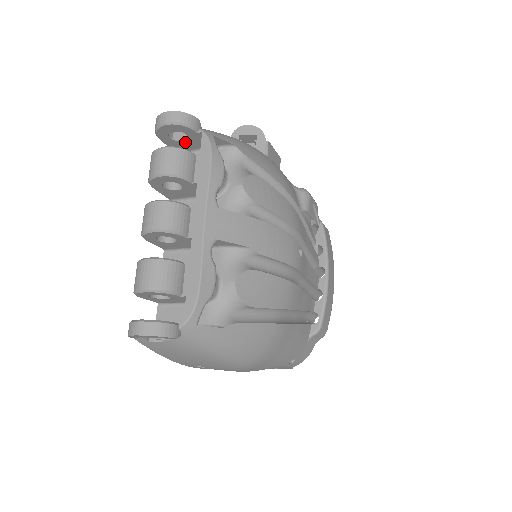
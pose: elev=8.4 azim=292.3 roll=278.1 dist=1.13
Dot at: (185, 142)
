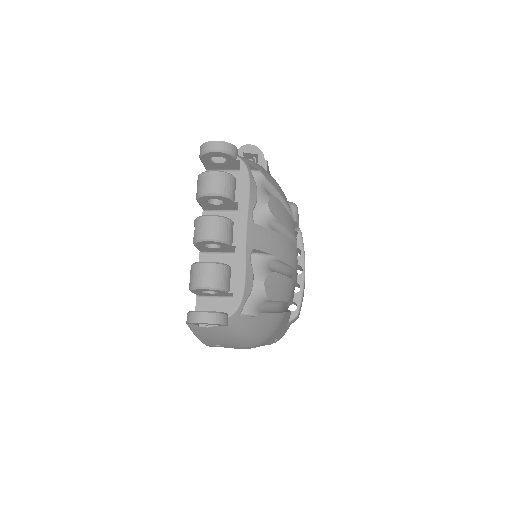
Dot at: (221, 164)
